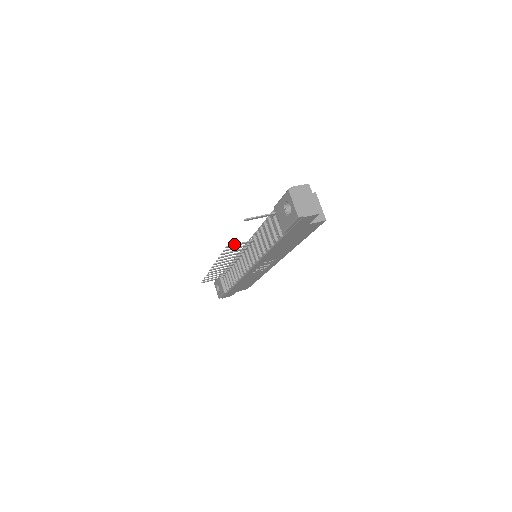
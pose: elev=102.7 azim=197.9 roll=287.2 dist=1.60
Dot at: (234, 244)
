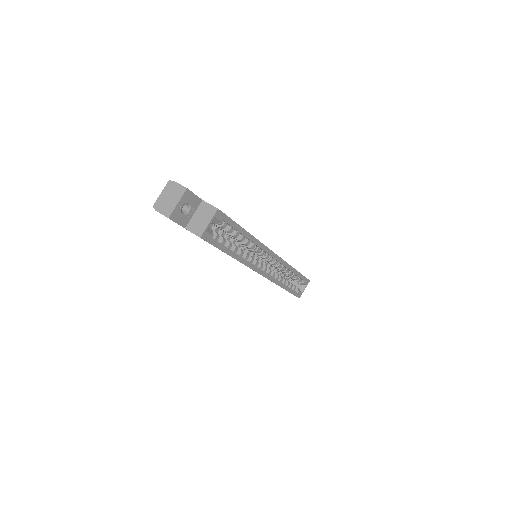
Dot at: occluded
